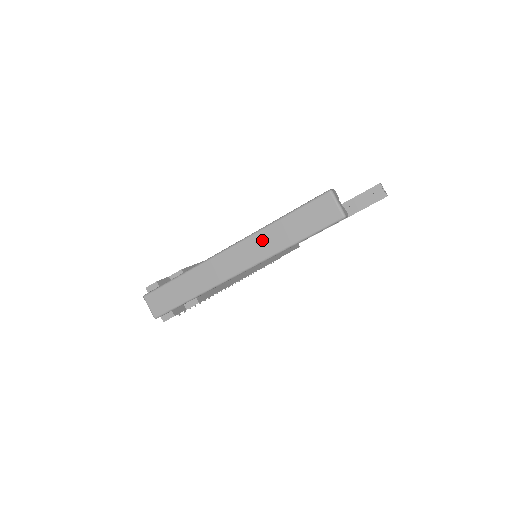
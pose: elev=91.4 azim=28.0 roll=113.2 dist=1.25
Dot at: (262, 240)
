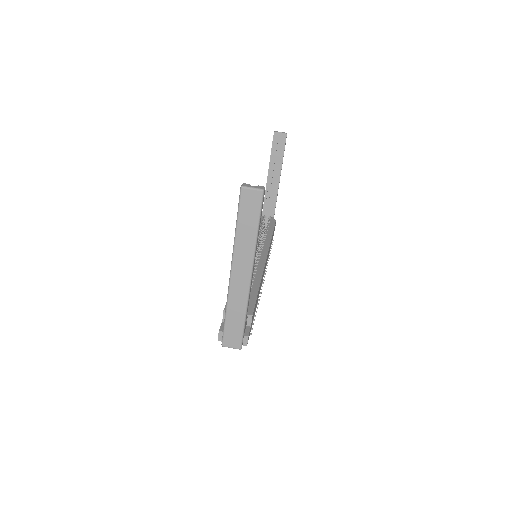
Dot at: (241, 248)
